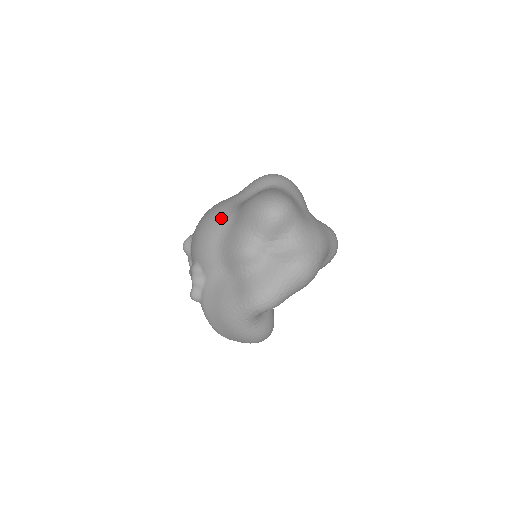
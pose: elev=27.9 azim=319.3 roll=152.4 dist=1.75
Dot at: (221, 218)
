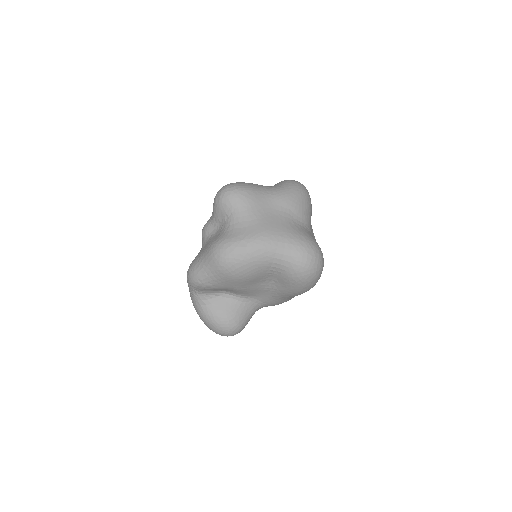
Dot at: occluded
